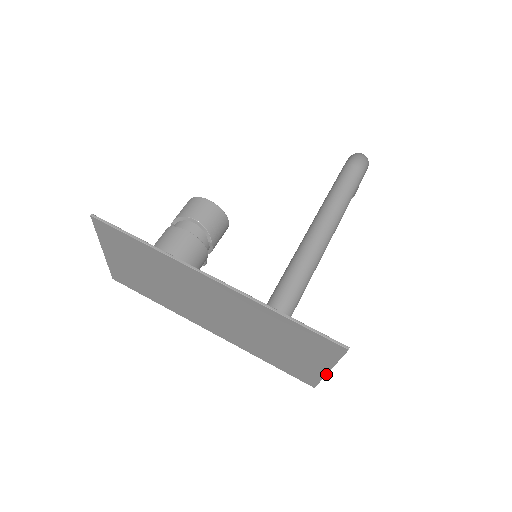
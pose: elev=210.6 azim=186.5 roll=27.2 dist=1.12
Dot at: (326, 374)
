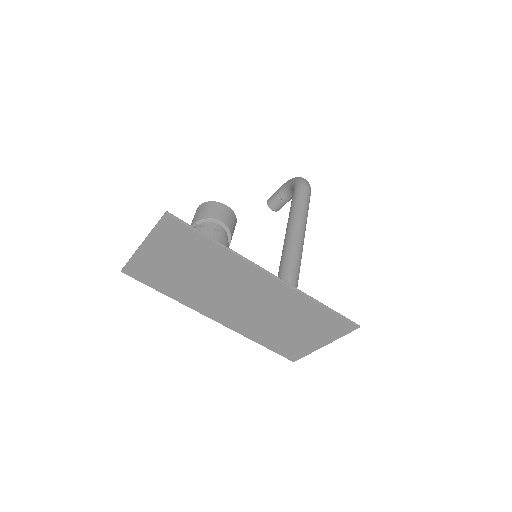
Dot at: occluded
